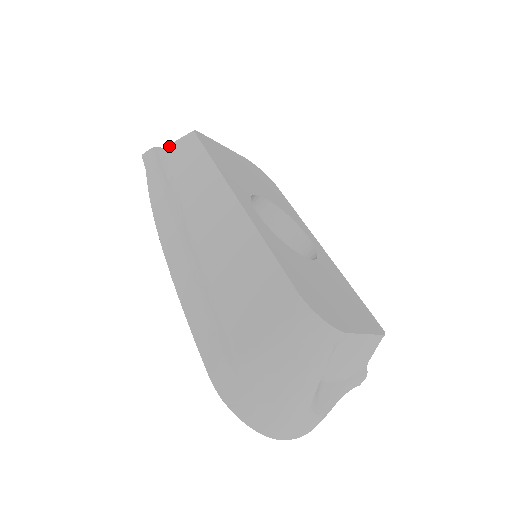
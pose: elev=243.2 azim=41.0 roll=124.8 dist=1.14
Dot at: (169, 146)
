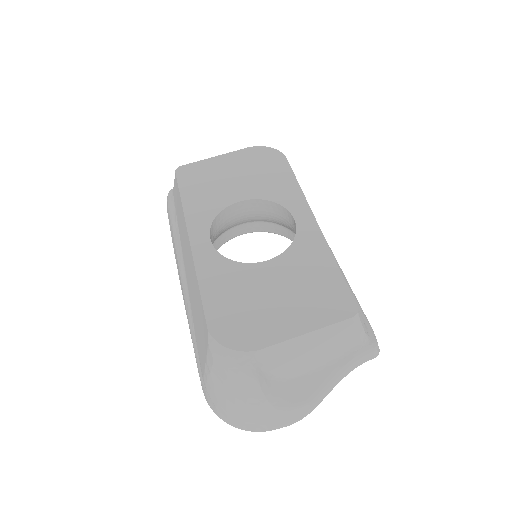
Dot at: (173, 188)
